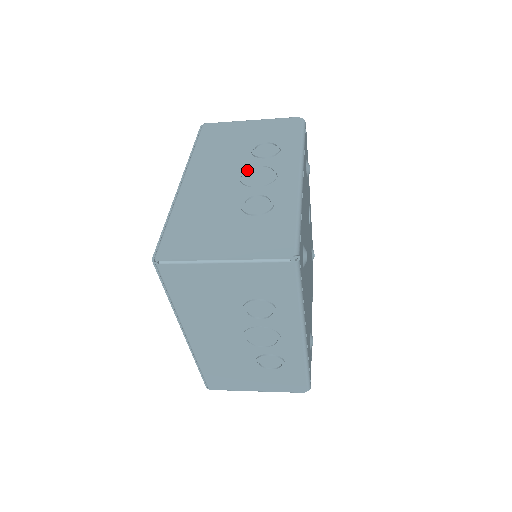
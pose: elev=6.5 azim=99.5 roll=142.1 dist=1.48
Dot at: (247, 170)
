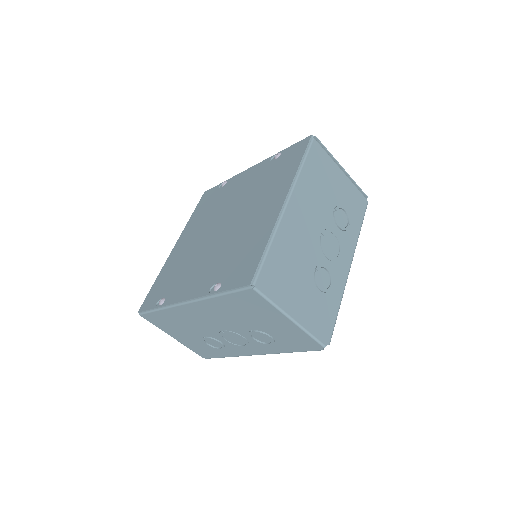
Dot at: occluded
